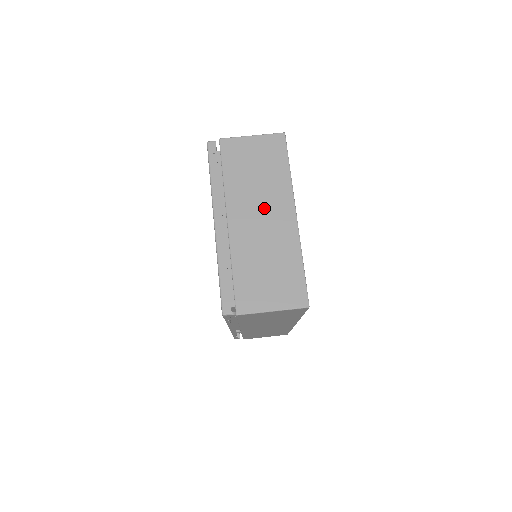
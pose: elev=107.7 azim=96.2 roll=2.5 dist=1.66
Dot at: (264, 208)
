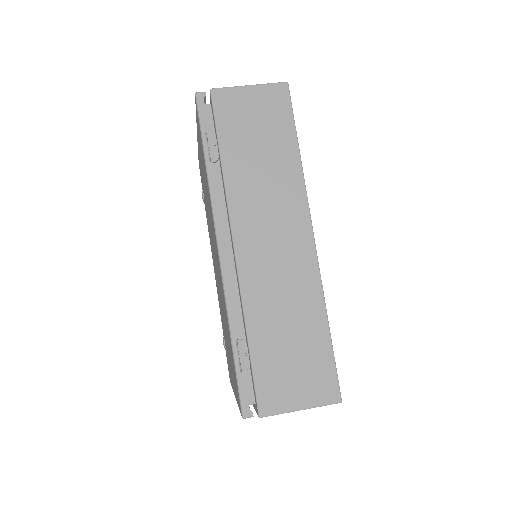
Dot at: occluded
